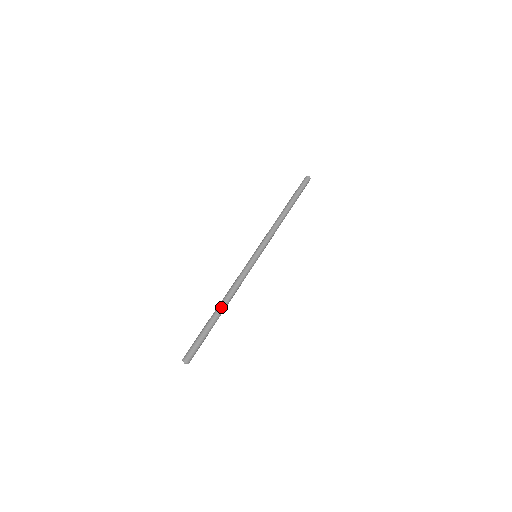
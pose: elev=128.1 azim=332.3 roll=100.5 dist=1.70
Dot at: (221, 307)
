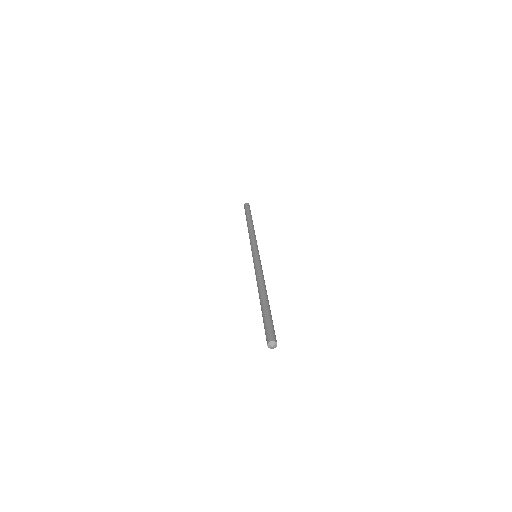
Dot at: (265, 293)
